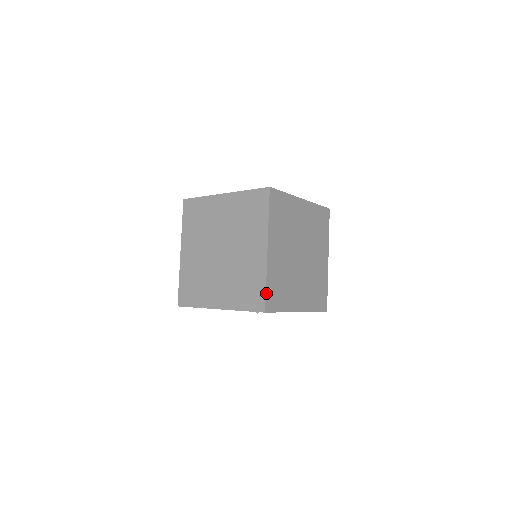
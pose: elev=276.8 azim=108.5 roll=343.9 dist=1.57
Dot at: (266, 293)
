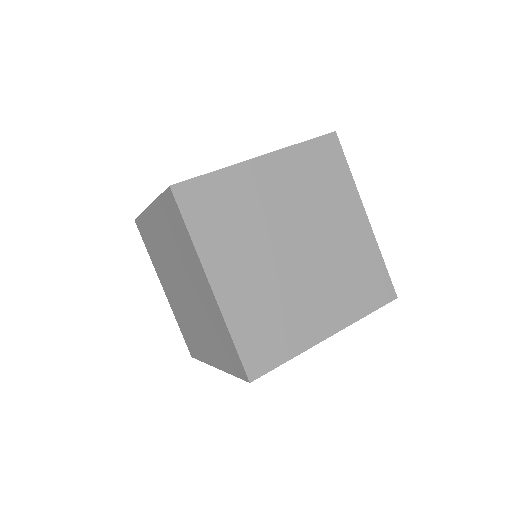
Dot at: (199, 359)
